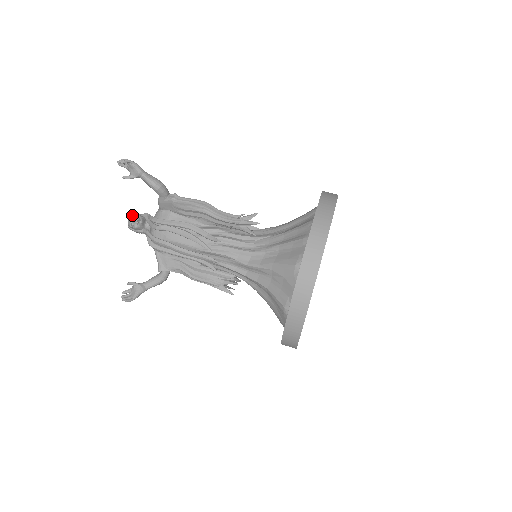
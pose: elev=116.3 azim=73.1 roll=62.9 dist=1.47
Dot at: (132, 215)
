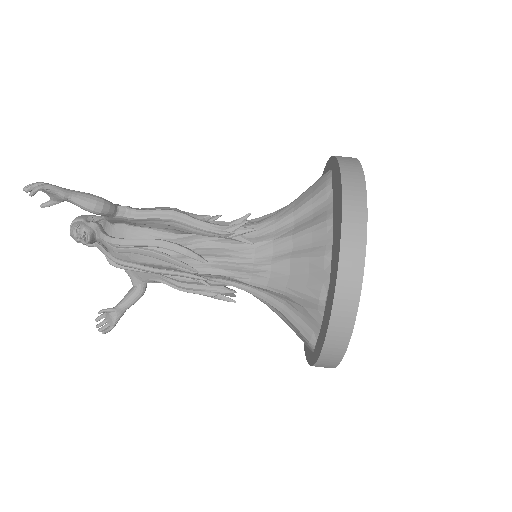
Dot at: (73, 225)
